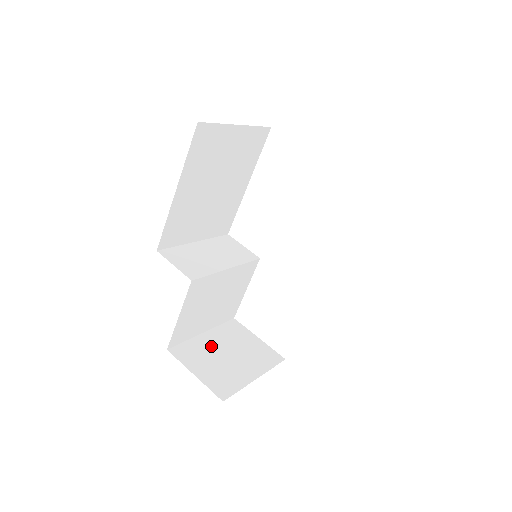
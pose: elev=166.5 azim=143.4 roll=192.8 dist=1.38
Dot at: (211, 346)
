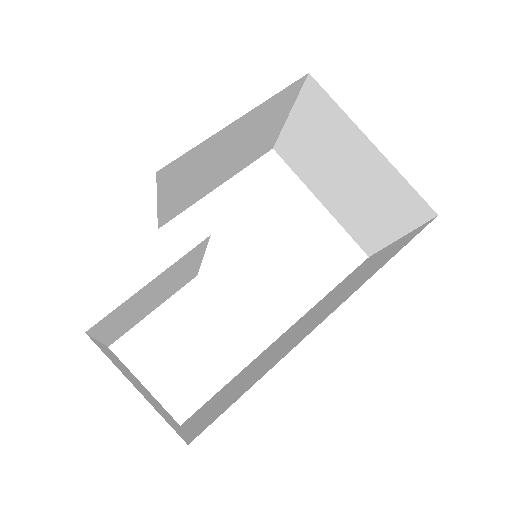
Dot at: occluded
